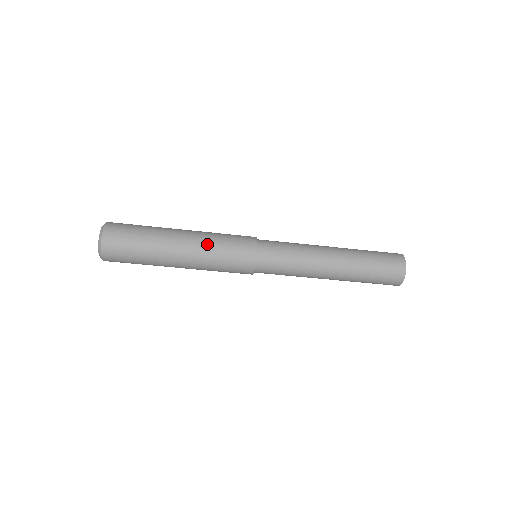
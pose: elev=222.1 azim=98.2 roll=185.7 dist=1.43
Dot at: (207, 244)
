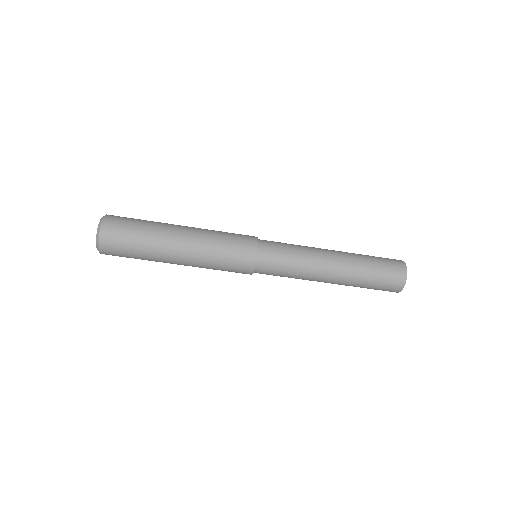
Dot at: (208, 232)
